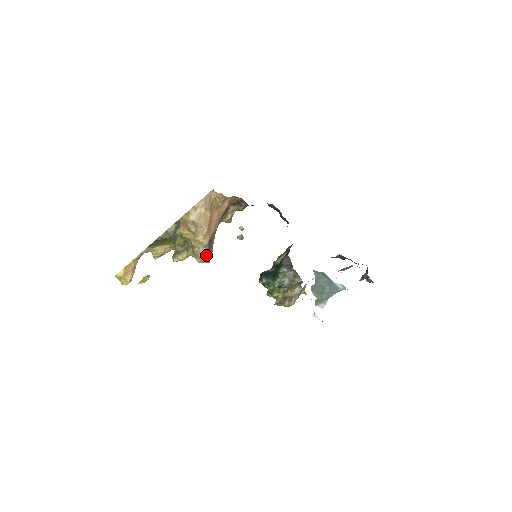
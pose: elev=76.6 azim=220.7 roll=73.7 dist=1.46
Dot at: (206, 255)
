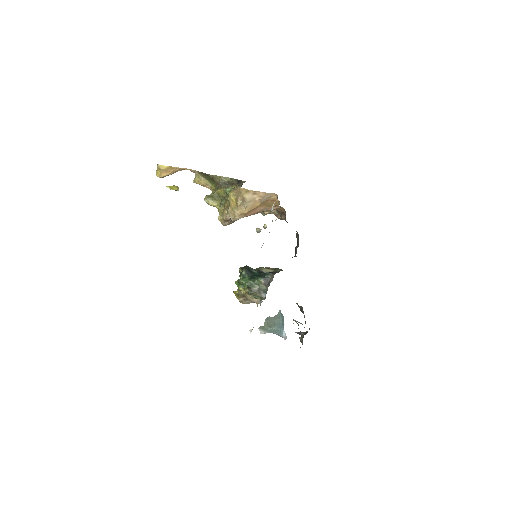
Dot at: (228, 222)
